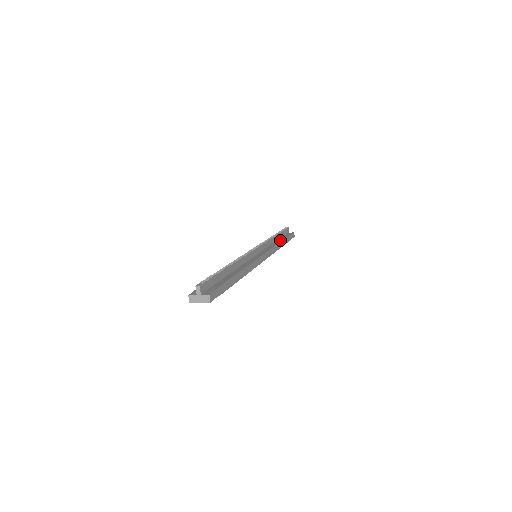
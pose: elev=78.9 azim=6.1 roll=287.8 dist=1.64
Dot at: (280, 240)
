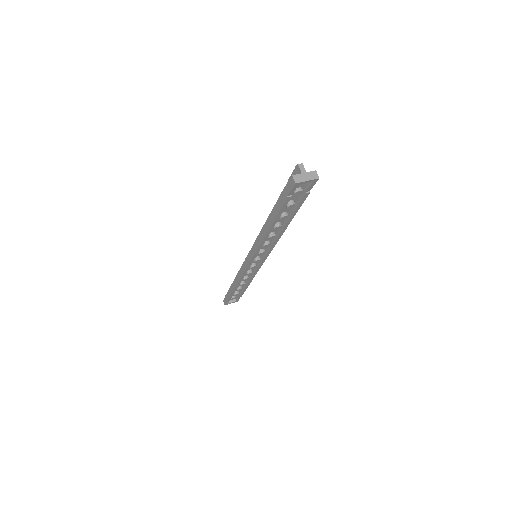
Dot at: occluded
